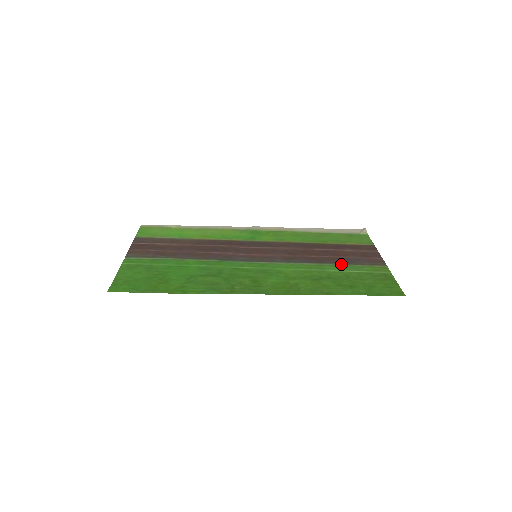
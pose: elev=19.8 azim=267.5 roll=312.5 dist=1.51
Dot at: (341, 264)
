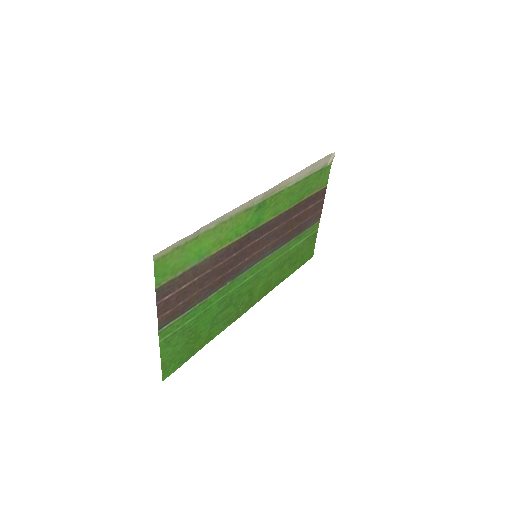
Dot at: (300, 235)
